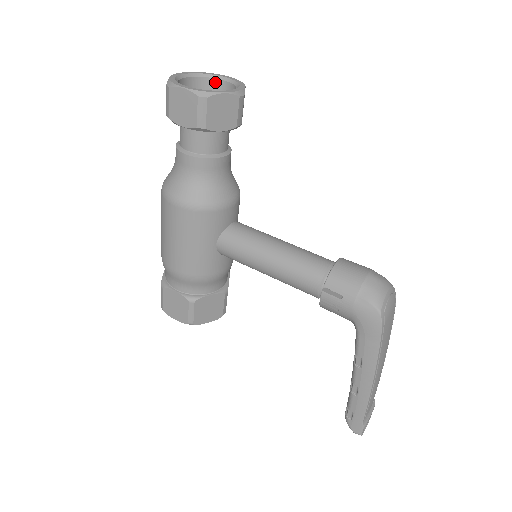
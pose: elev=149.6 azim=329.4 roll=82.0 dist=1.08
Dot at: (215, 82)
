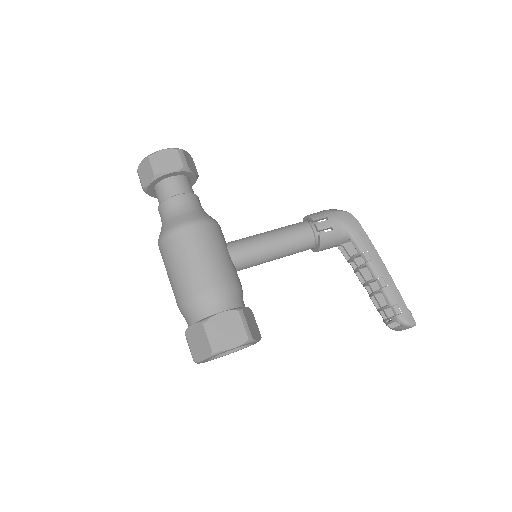
Dot at: occluded
